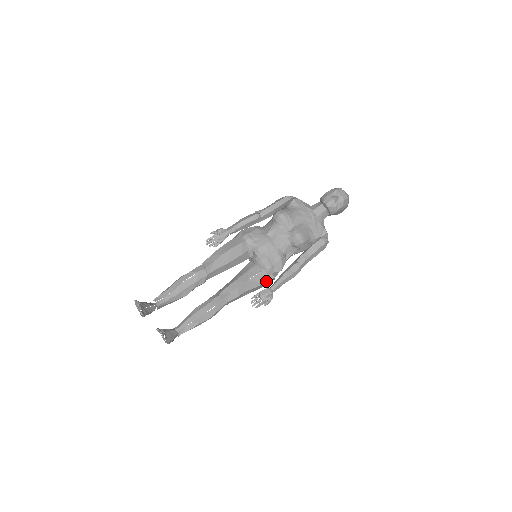
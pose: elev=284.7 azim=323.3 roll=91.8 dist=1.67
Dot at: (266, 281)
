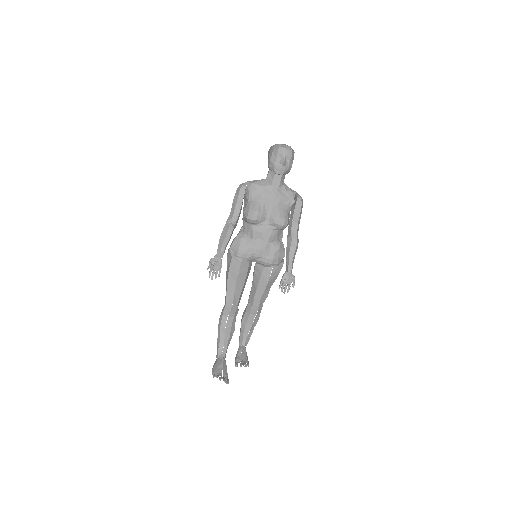
Dot at: (280, 270)
